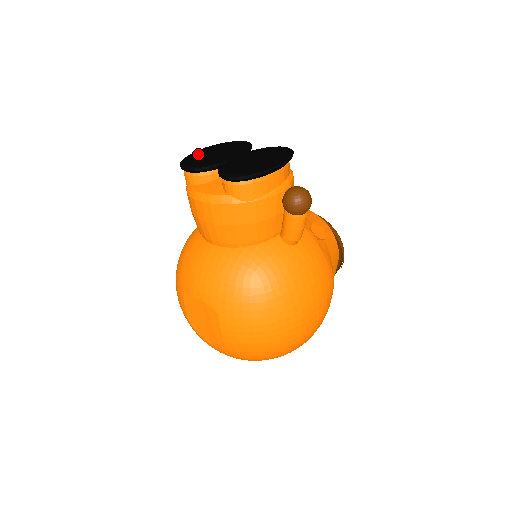
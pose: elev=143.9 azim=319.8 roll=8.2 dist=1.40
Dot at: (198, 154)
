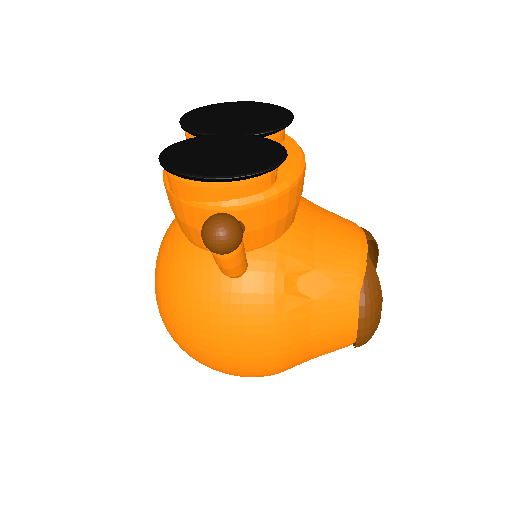
Dot at: (226, 107)
